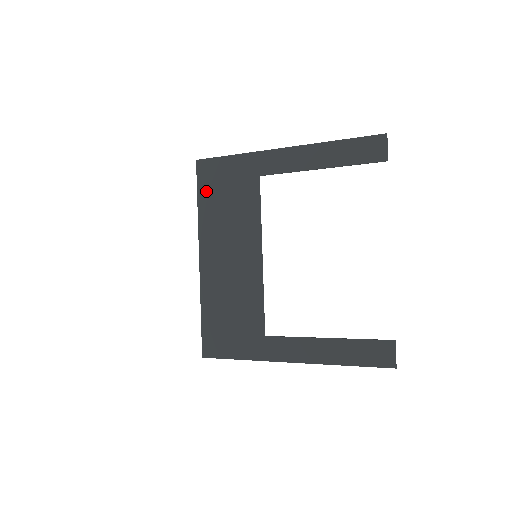
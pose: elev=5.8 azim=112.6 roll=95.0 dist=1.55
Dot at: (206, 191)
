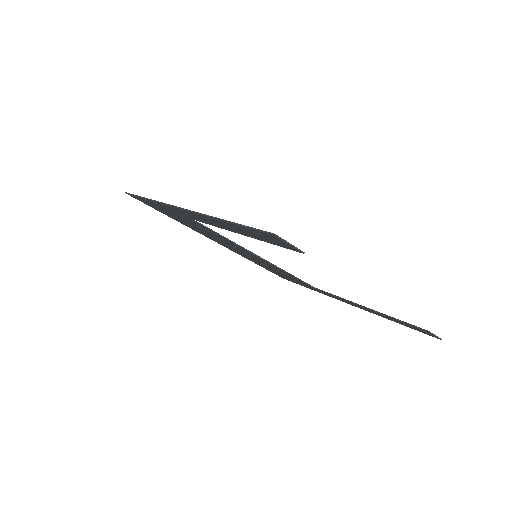
Dot at: (164, 213)
